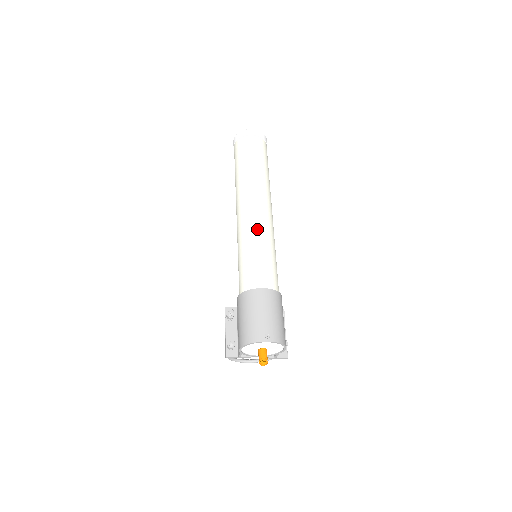
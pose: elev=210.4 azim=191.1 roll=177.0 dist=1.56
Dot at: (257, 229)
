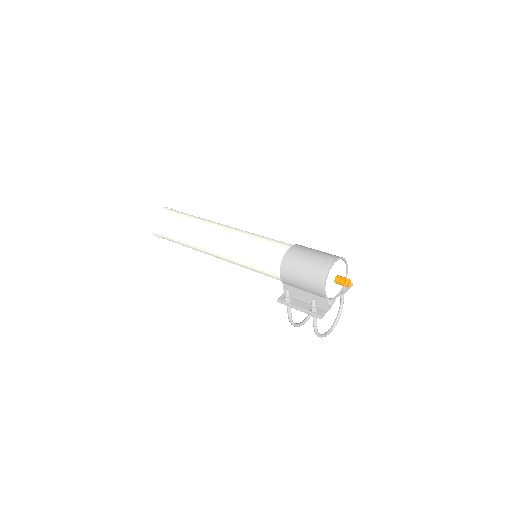
Dot at: (239, 235)
